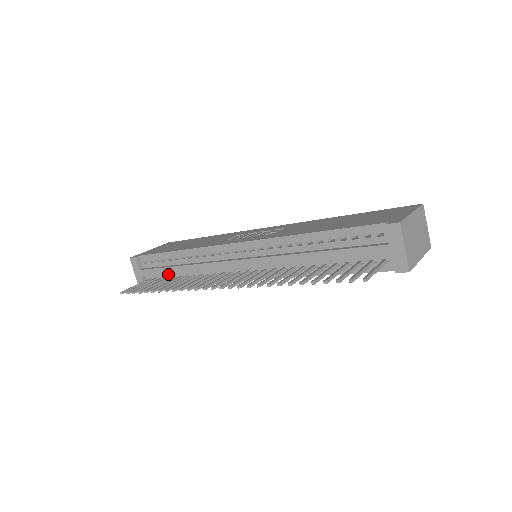
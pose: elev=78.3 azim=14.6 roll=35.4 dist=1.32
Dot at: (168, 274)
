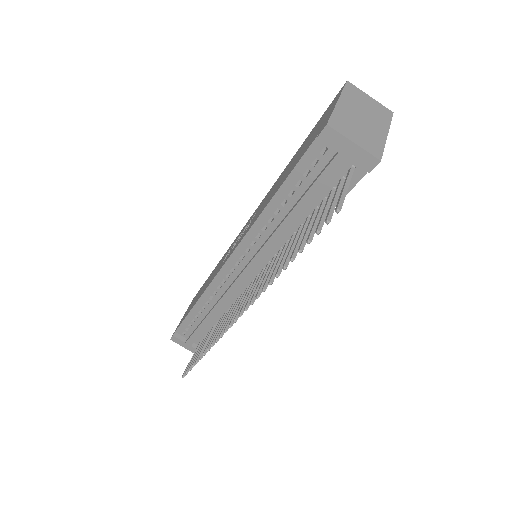
Dot at: (207, 329)
